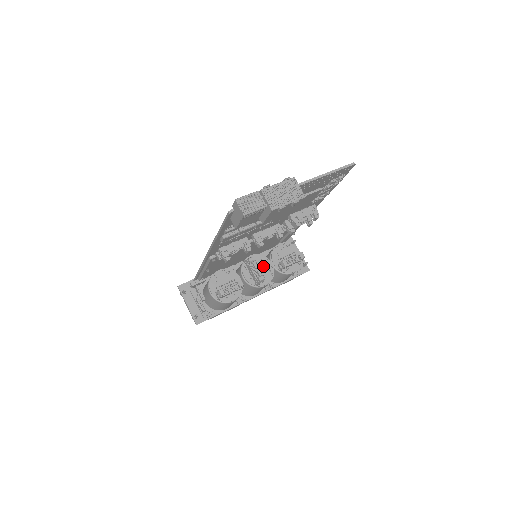
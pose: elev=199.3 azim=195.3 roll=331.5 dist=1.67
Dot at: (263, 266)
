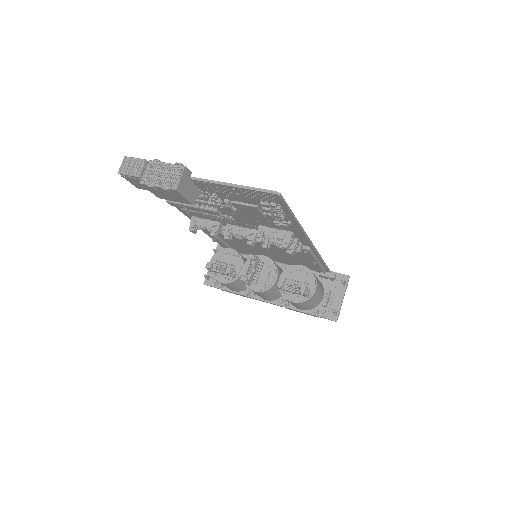
Dot at: (265, 272)
